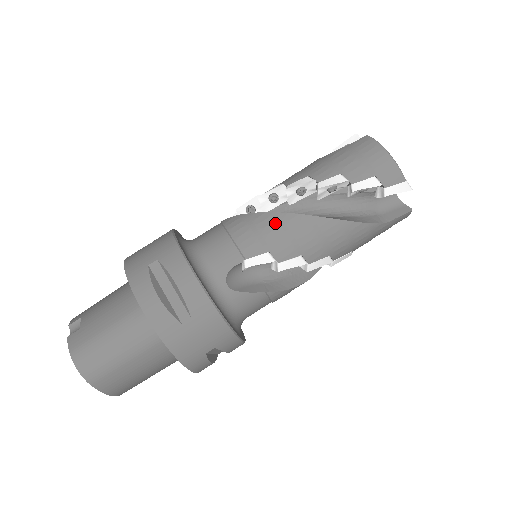
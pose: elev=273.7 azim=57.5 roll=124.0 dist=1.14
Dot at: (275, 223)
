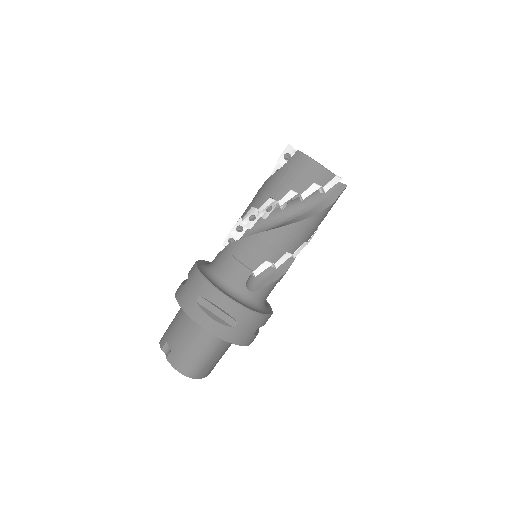
Dot at: (262, 241)
